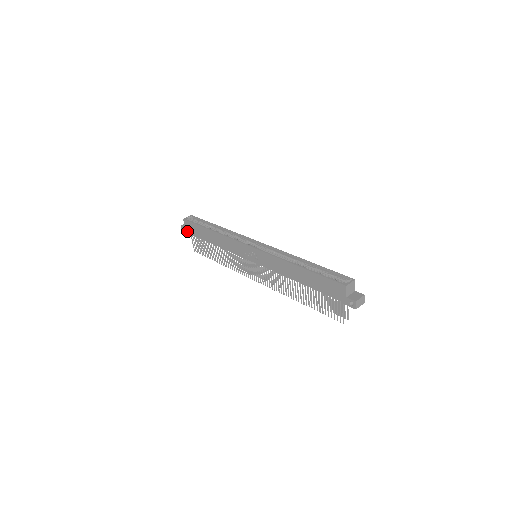
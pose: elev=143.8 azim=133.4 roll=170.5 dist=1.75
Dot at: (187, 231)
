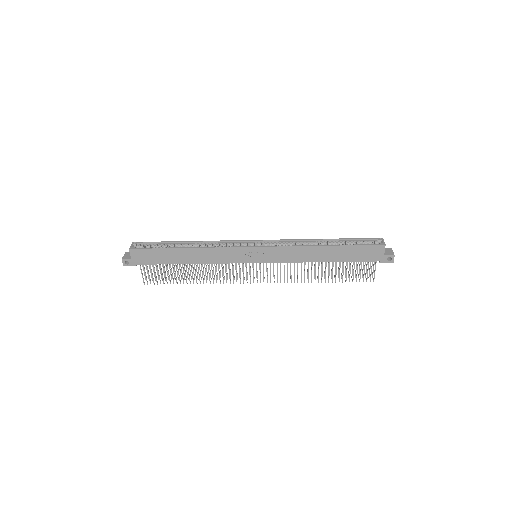
Dot at: (136, 262)
